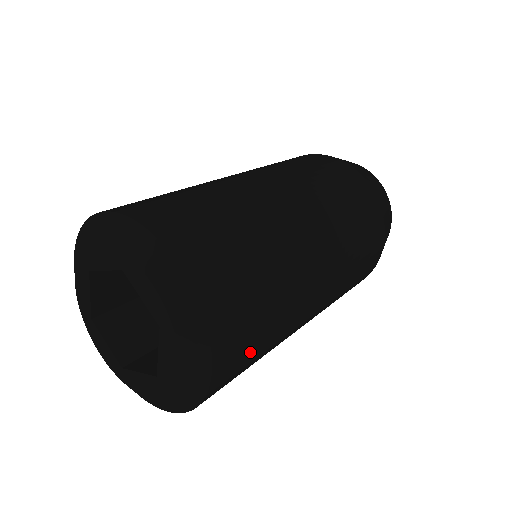
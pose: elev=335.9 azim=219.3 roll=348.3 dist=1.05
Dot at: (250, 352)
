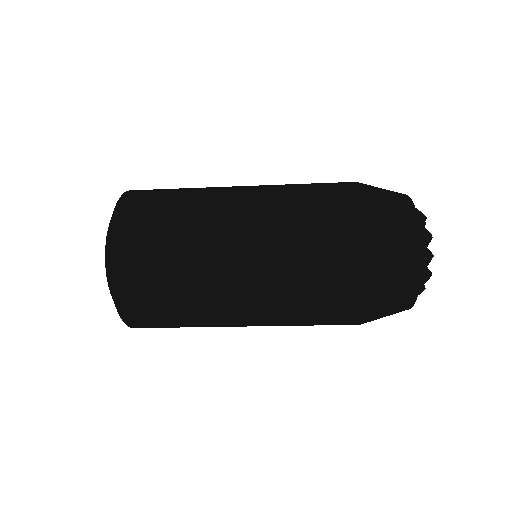
Dot at: (149, 271)
